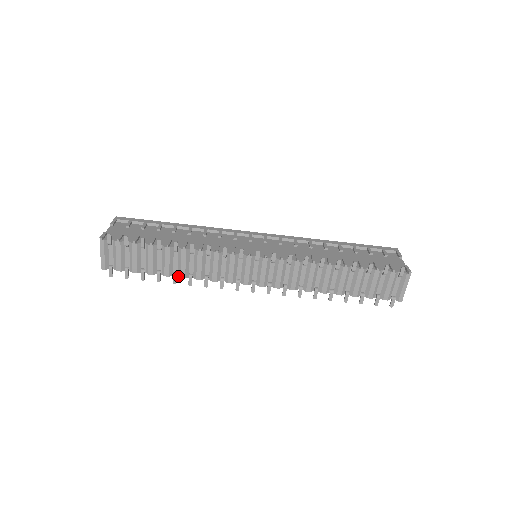
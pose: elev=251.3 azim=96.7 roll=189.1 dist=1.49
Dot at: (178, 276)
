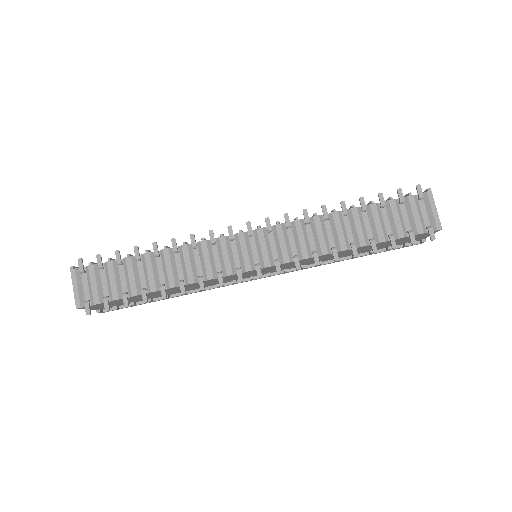
Dot at: (167, 288)
